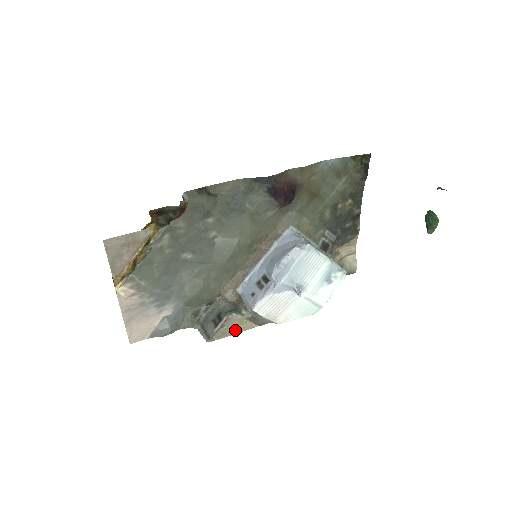
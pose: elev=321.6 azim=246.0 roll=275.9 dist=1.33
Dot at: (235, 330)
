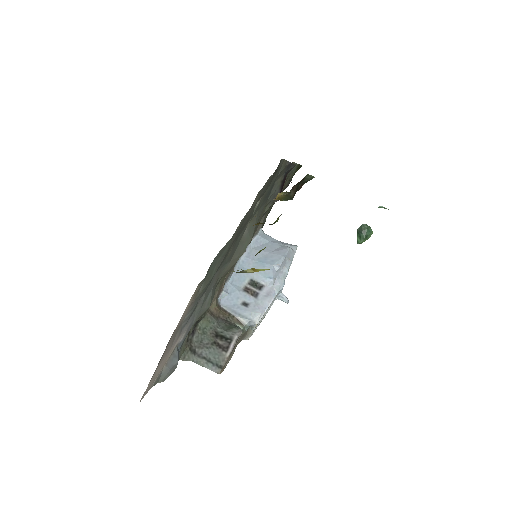
Dot at: occluded
